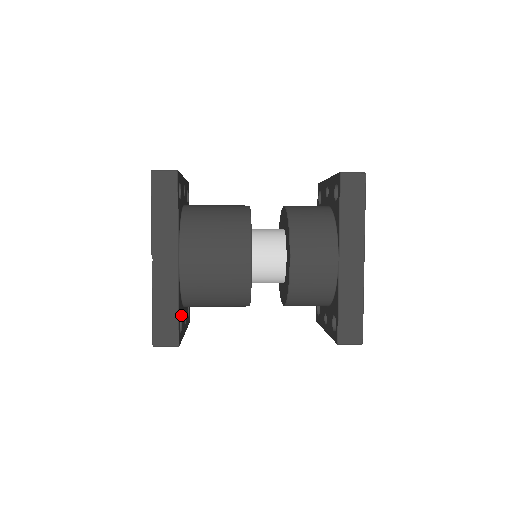
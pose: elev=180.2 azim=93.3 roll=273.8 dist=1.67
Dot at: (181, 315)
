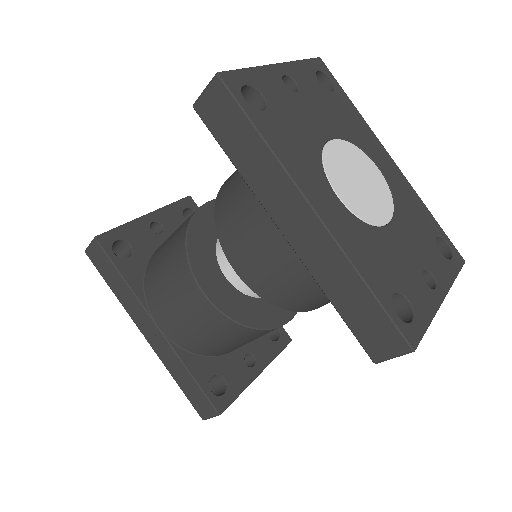
Dot at: (216, 372)
